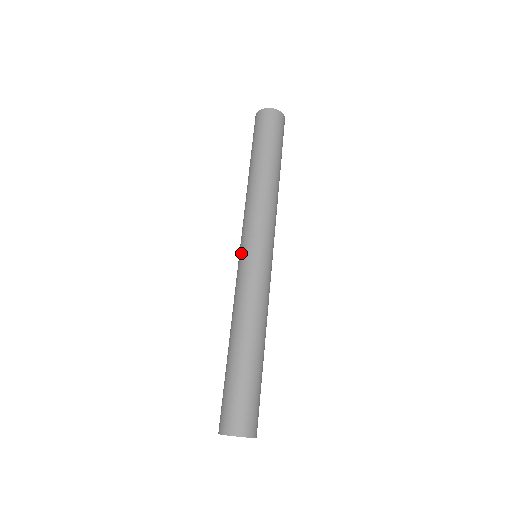
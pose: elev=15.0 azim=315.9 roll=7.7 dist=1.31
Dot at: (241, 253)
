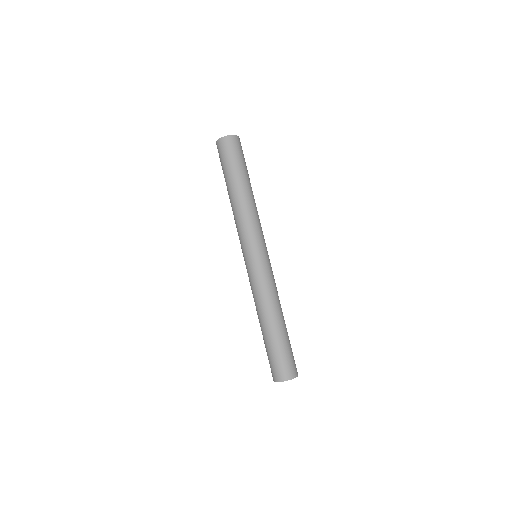
Dot at: (245, 260)
